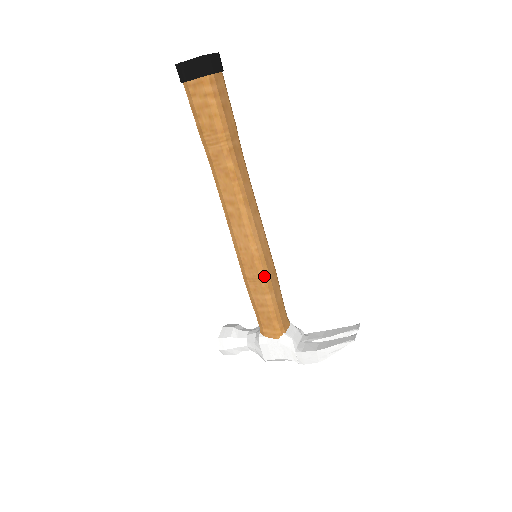
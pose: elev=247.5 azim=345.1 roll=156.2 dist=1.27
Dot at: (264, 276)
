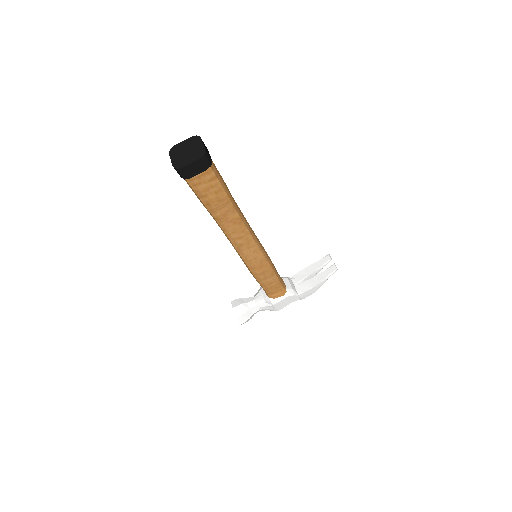
Dot at: (270, 267)
